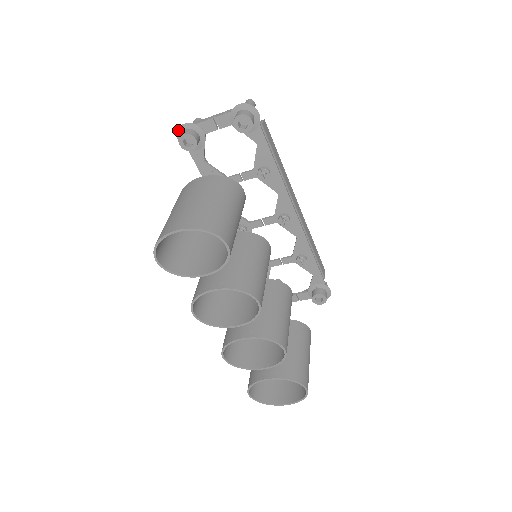
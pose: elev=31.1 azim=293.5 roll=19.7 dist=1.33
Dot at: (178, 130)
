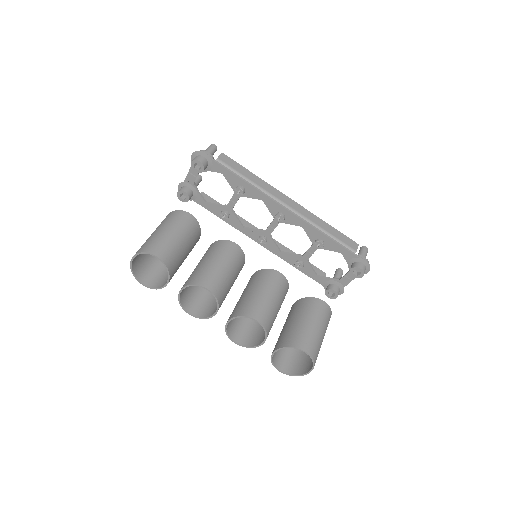
Dot at: occluded
